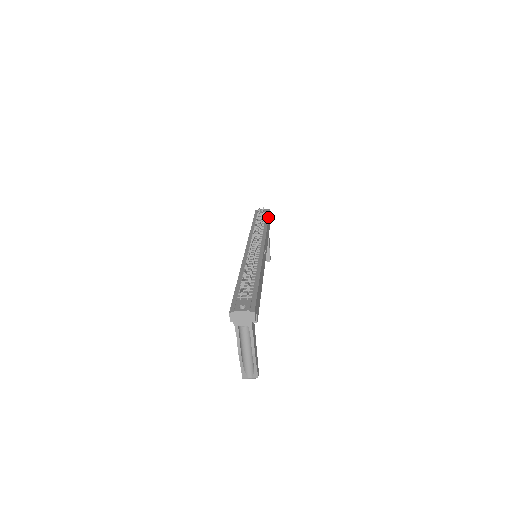
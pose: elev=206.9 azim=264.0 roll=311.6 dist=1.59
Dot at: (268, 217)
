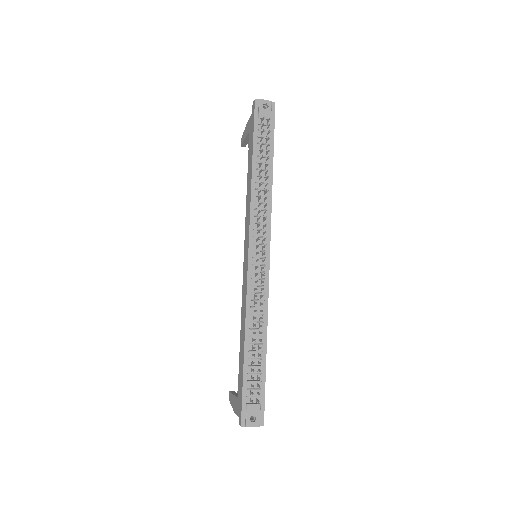
Dot at: (273, 141)
